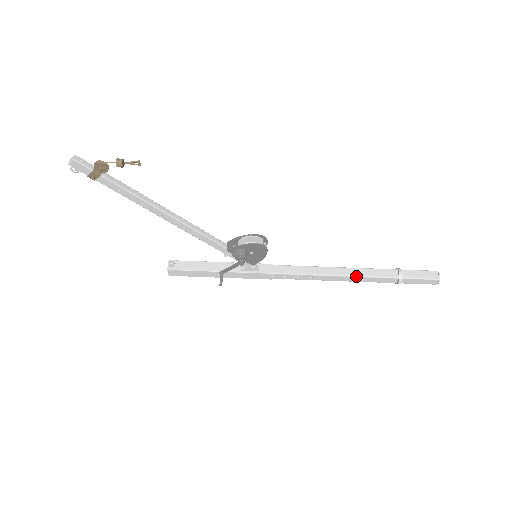
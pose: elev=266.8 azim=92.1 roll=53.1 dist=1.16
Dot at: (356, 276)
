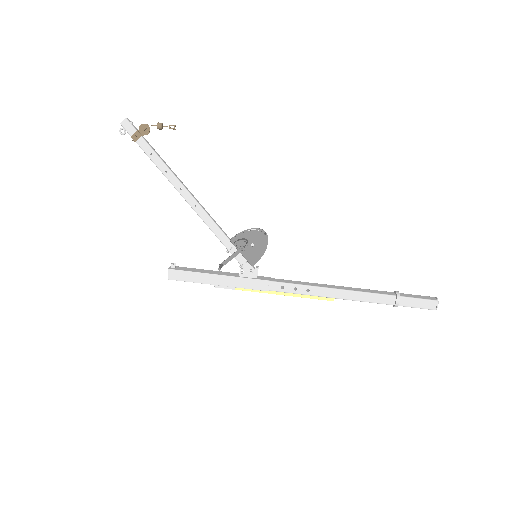
Dot at: (353, 291)
